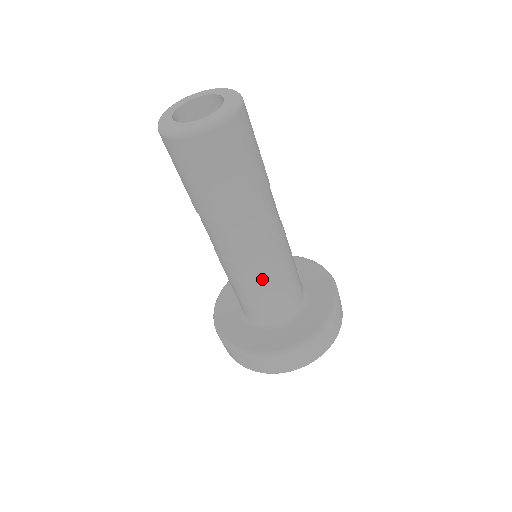
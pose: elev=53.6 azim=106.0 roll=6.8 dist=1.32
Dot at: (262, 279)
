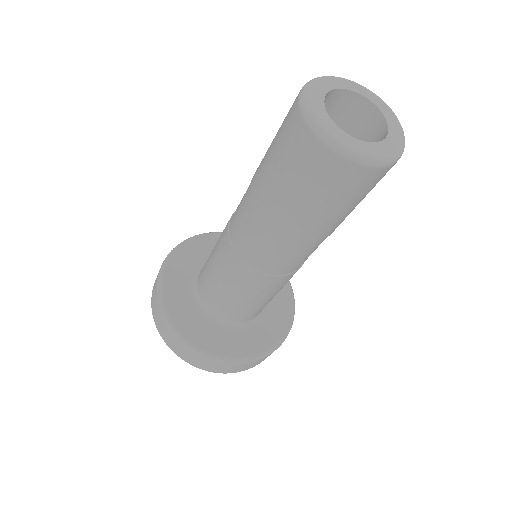
Dot at: (267, 292)
